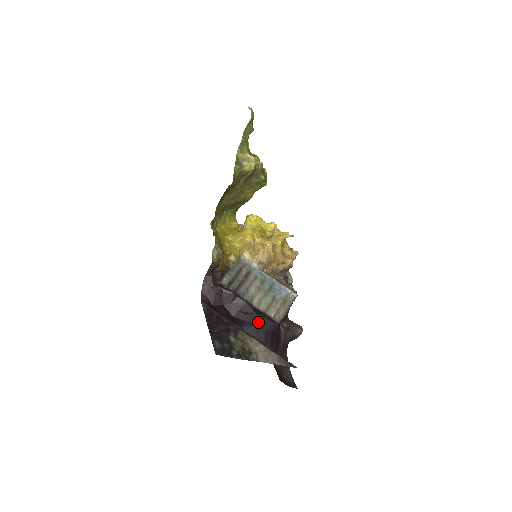
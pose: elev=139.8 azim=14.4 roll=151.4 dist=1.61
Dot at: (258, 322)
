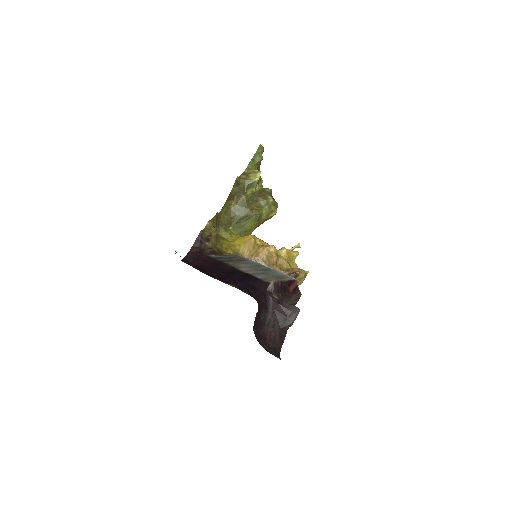
Dot at: (239, 277)
